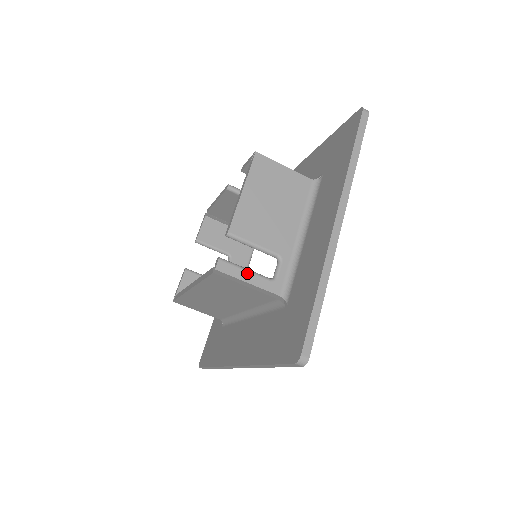
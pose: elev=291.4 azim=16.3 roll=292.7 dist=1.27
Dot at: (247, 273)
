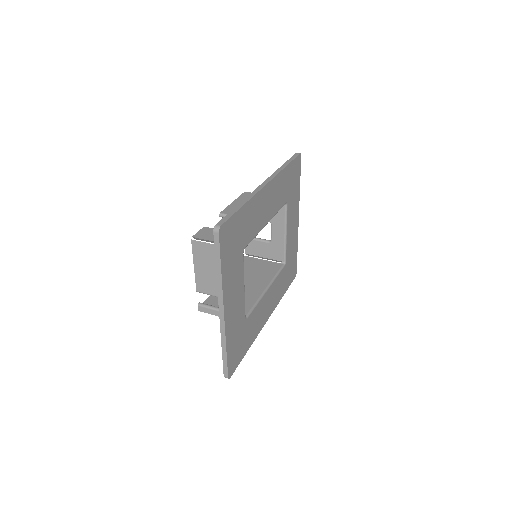
Dot at: (214, 311)
